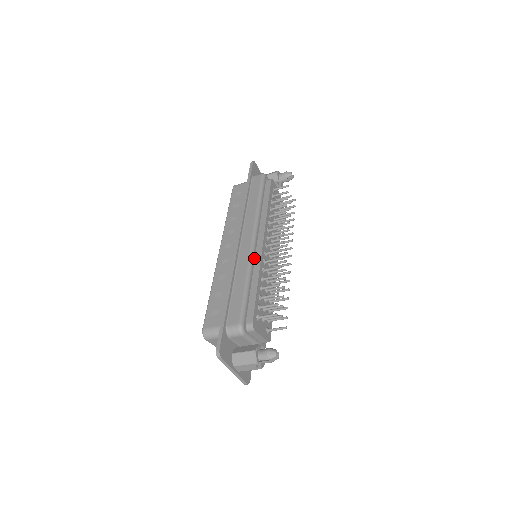
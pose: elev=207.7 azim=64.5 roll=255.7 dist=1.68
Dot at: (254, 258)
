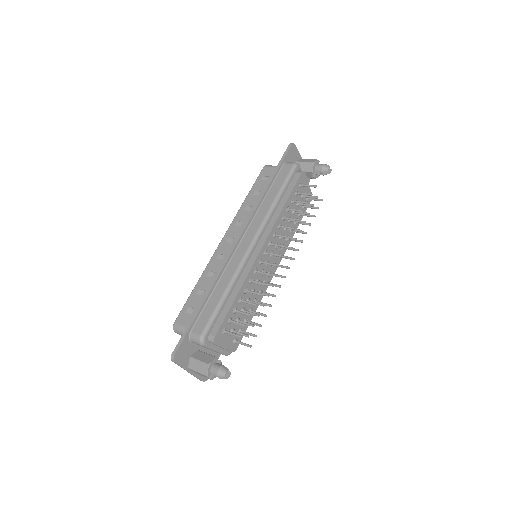
Dot at: (245, 265)
